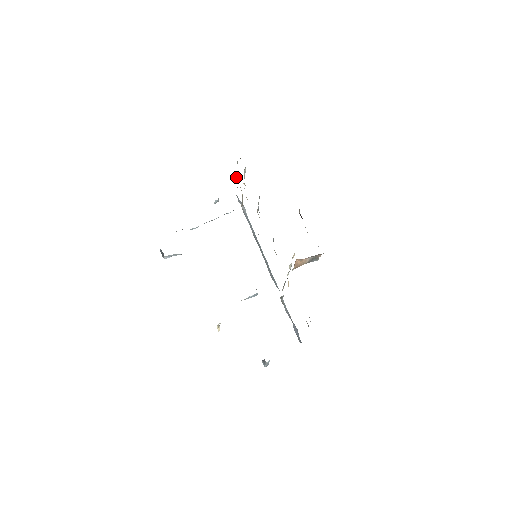
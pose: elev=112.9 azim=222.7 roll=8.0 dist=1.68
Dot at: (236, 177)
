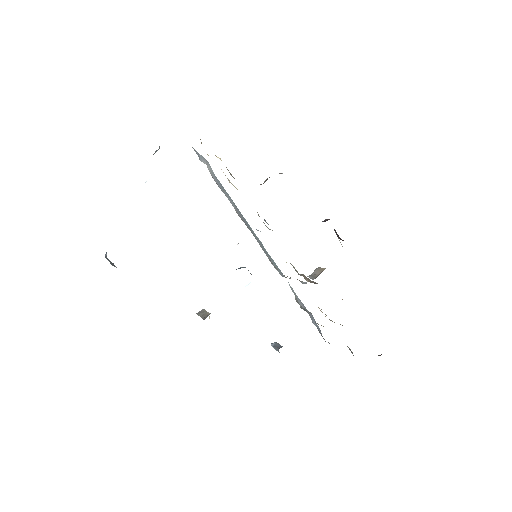
Dot at: (201, 143)
